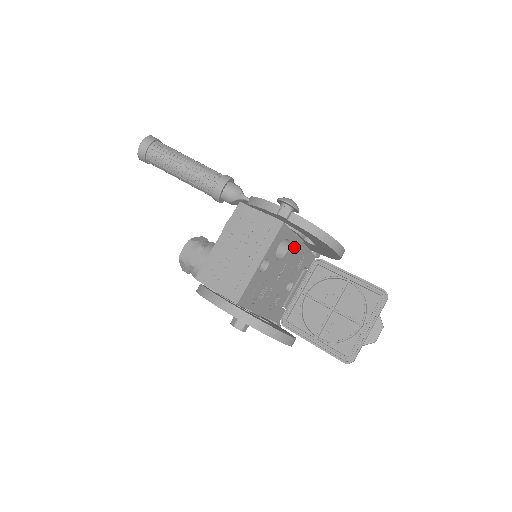
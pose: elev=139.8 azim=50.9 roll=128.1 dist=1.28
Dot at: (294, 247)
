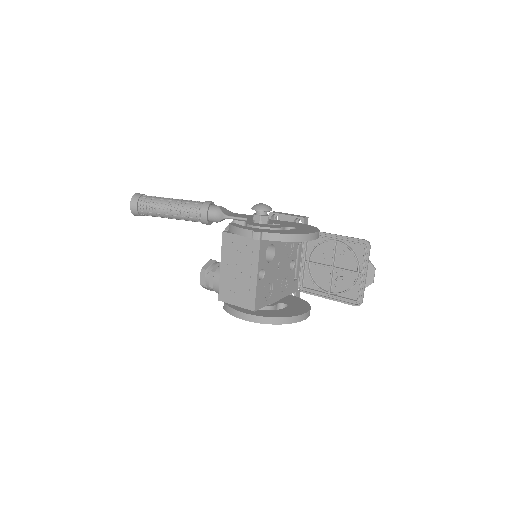
Dot at: (280, 243)
